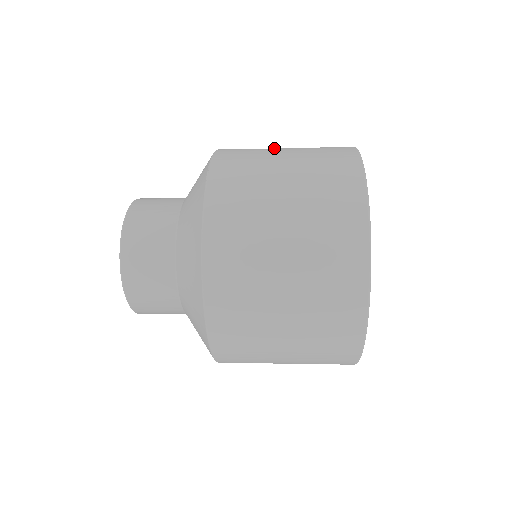
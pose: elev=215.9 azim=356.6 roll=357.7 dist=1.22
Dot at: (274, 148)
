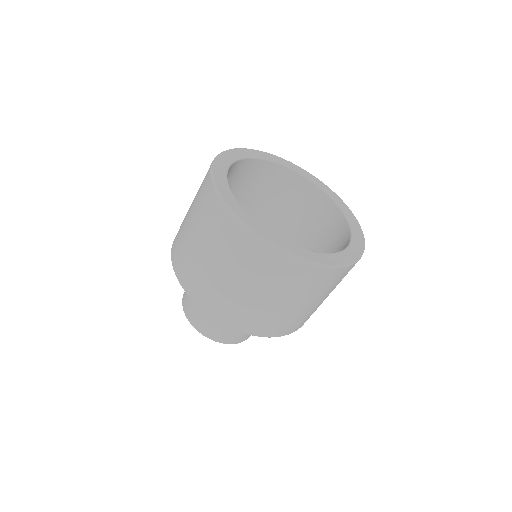
Dot at: occluded
